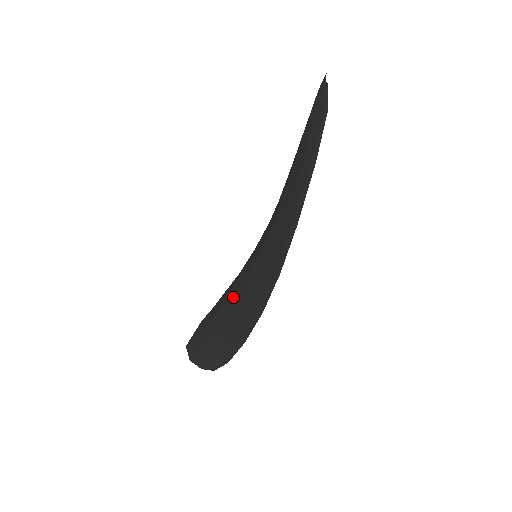
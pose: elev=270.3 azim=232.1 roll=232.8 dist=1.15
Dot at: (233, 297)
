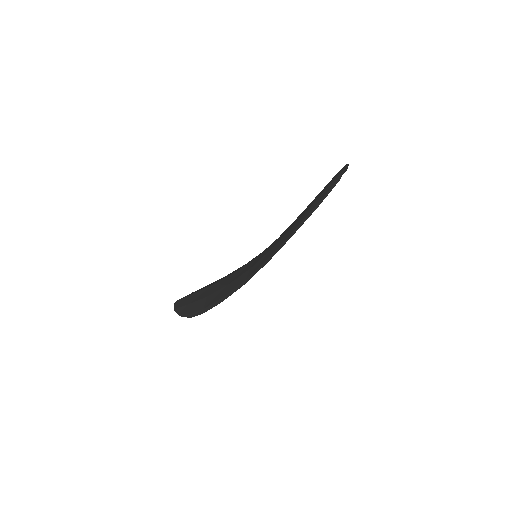
Dot at: (227, 278)
